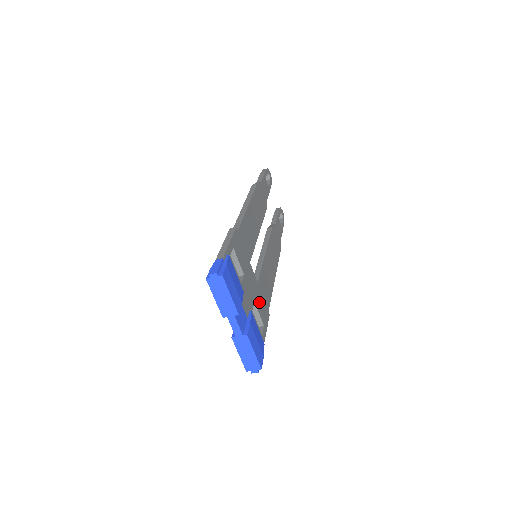
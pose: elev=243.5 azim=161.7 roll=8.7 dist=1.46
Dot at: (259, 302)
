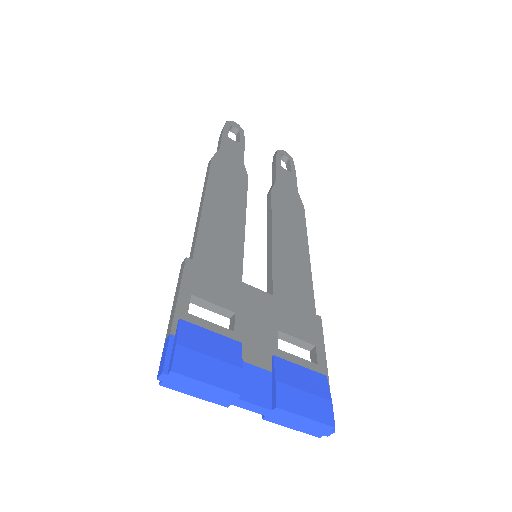
Dot at: (289, 320)
